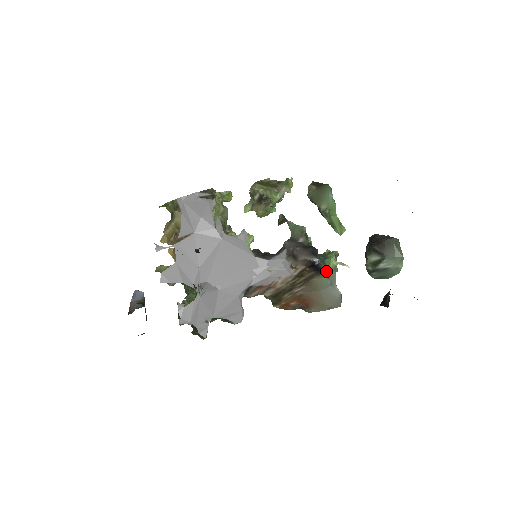
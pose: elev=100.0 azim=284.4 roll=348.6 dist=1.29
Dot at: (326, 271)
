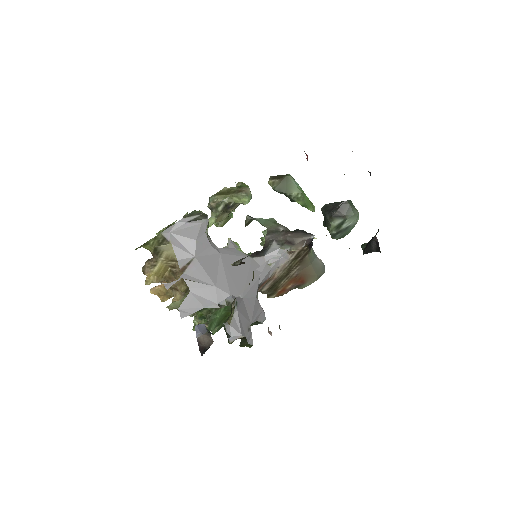
Dot at: occluded
